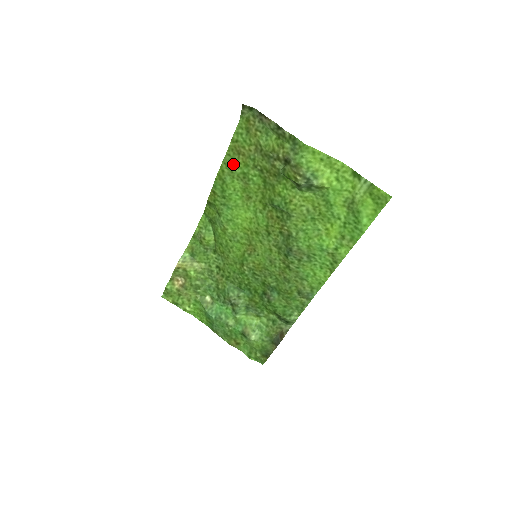
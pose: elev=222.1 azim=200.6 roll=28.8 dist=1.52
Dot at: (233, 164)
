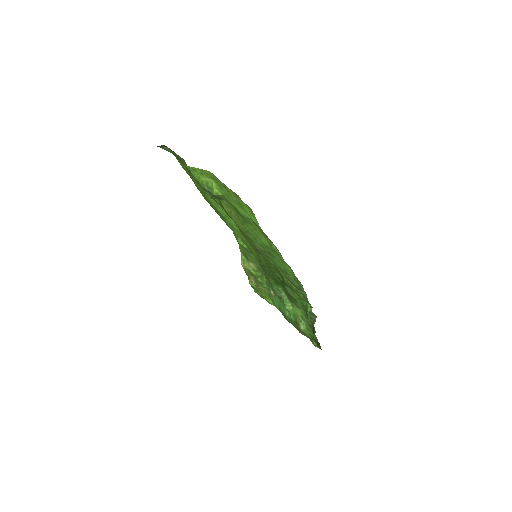
Dot at: (199, 186)
